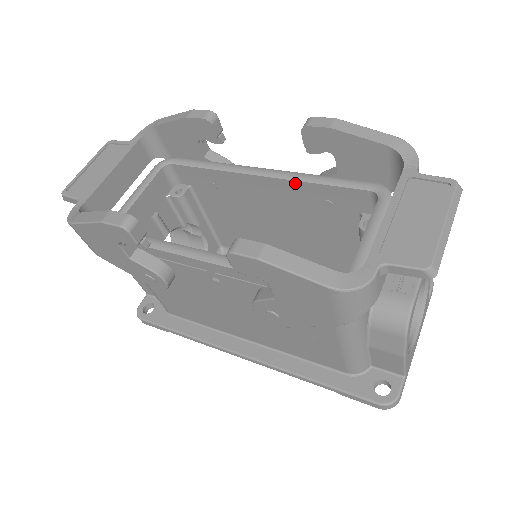
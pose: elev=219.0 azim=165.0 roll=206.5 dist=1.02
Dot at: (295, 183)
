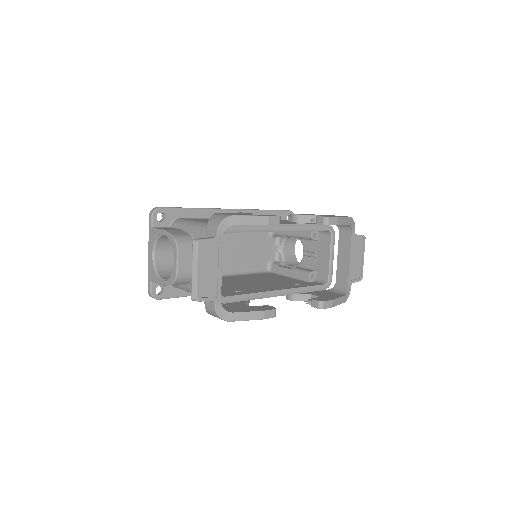
Dot at: (298, 231)
